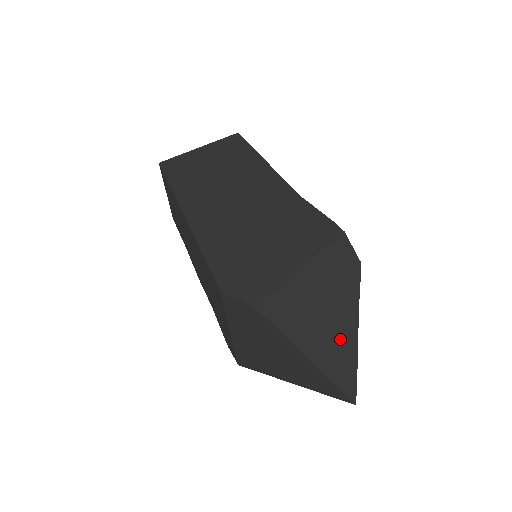
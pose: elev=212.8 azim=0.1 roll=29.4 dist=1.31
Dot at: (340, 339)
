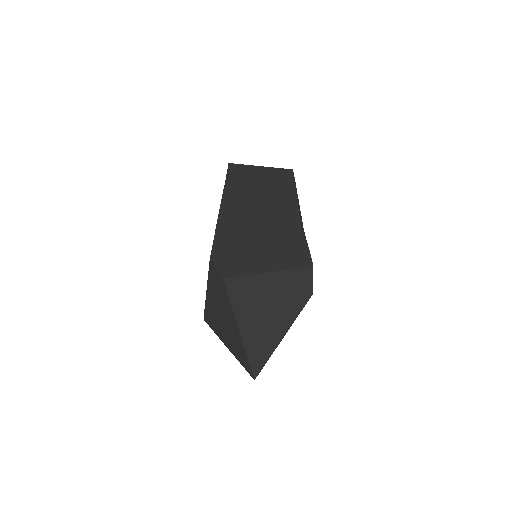
Dot at: (269, 332)
